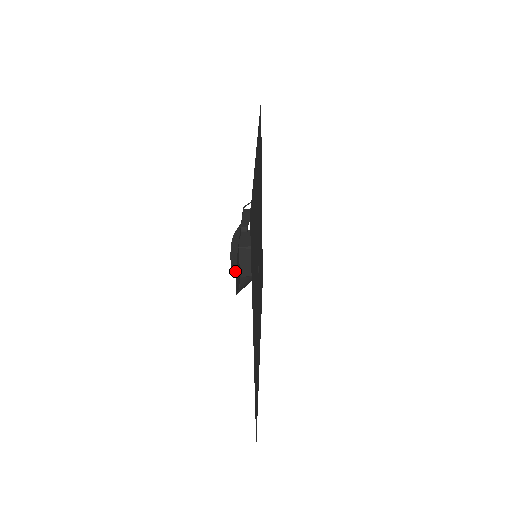
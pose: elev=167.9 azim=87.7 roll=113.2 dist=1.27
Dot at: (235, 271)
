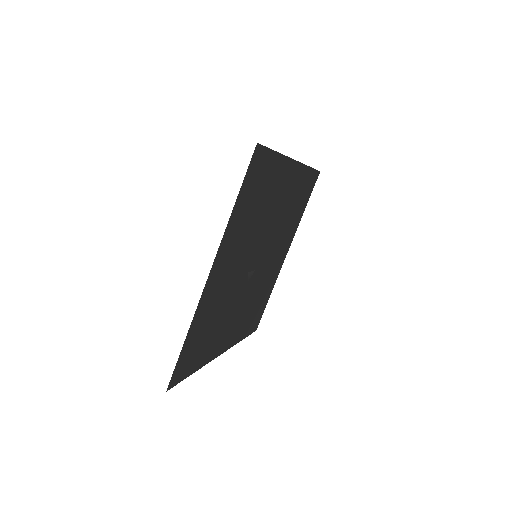
Dot at: occluded
